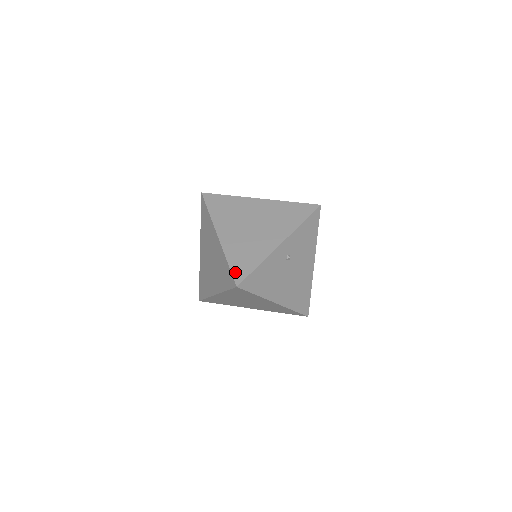
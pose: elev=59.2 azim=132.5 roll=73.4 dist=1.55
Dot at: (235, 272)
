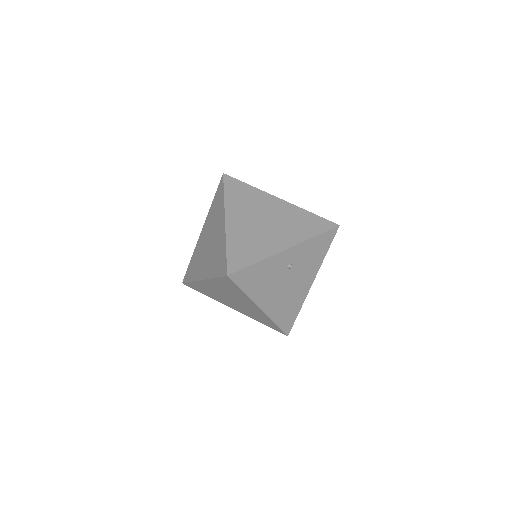
Dot at: (231, 261)
